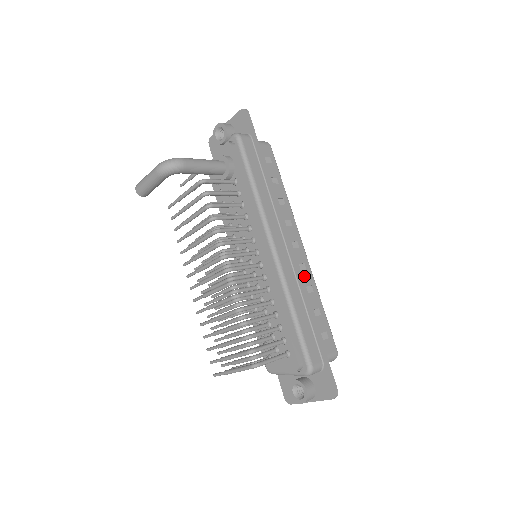
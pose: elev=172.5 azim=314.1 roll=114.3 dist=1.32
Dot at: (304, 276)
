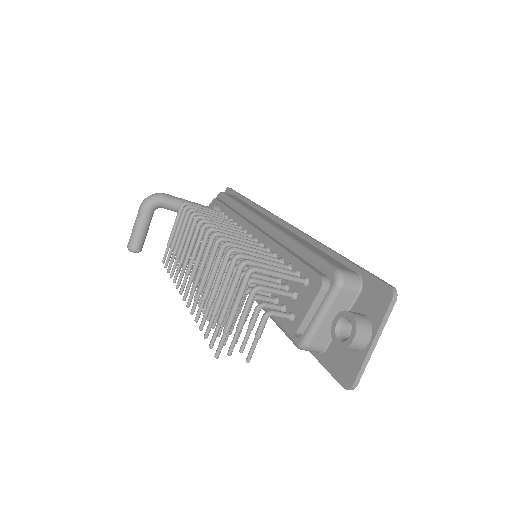
Dot at: occluded
